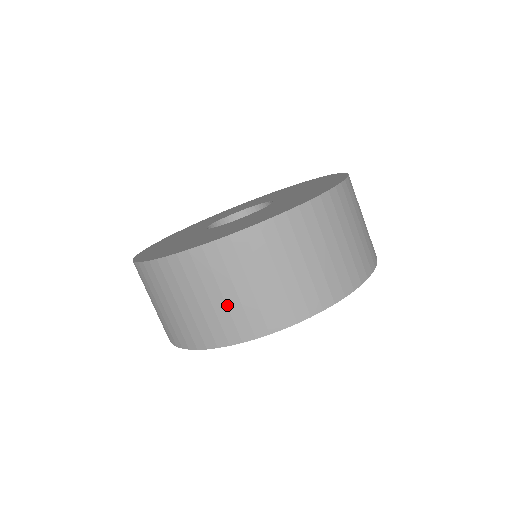
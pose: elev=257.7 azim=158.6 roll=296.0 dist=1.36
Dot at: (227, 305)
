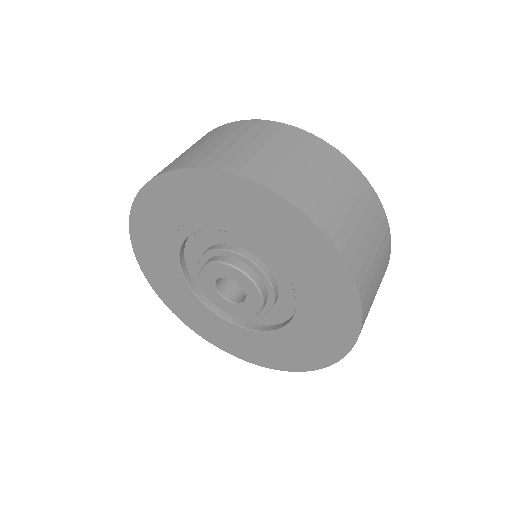
Dot at: (286, 164)
